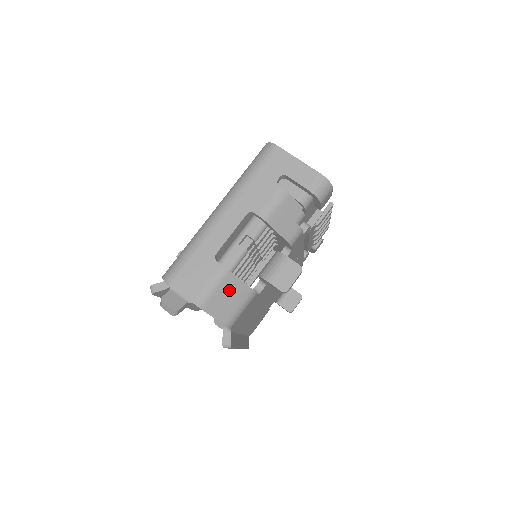
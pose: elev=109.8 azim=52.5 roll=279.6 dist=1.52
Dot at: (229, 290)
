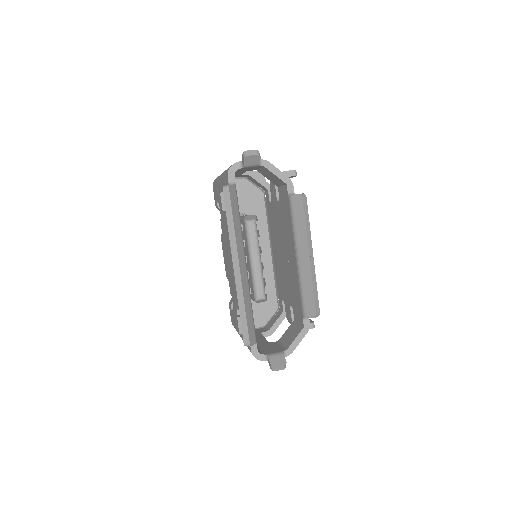
Dot at: occluded
